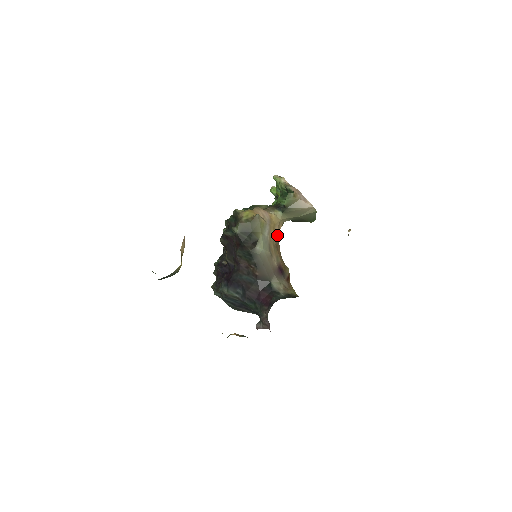
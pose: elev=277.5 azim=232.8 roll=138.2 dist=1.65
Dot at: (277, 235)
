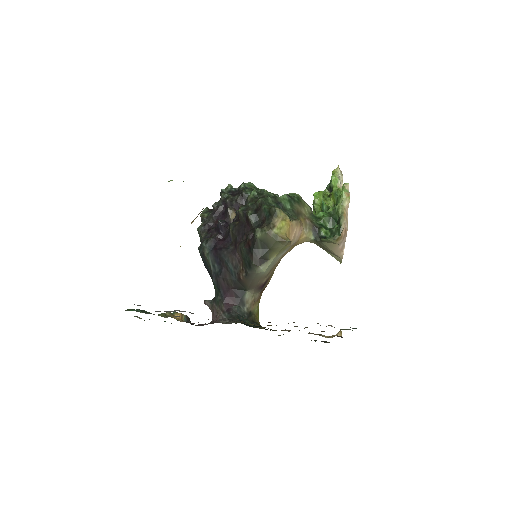
Dot at: occluded
